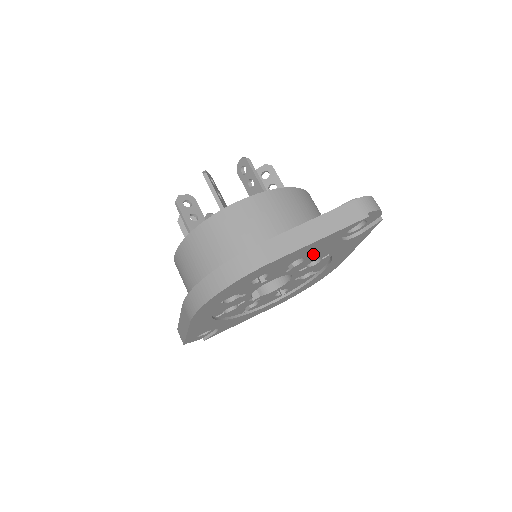
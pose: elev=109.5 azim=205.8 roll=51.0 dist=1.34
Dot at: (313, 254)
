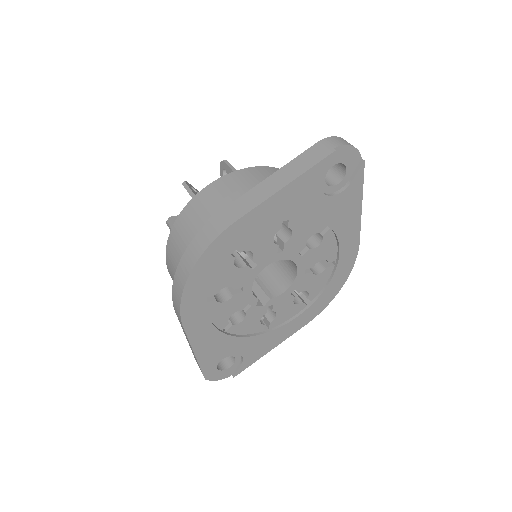
Dot at: (295, 217)
